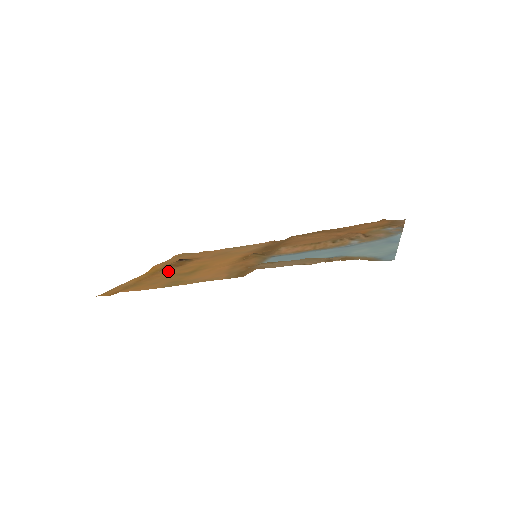
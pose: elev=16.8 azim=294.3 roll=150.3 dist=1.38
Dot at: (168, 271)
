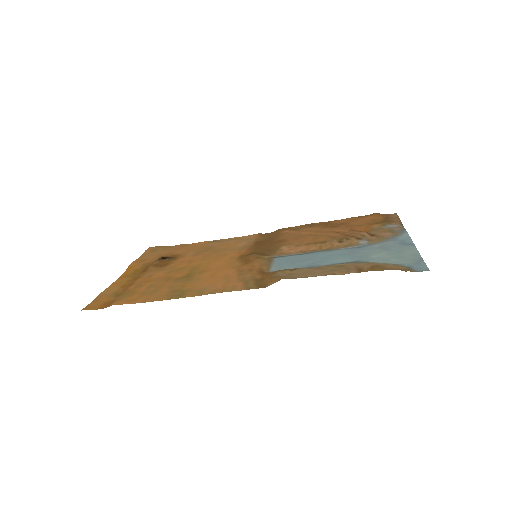
Dot at: (155, 274)
